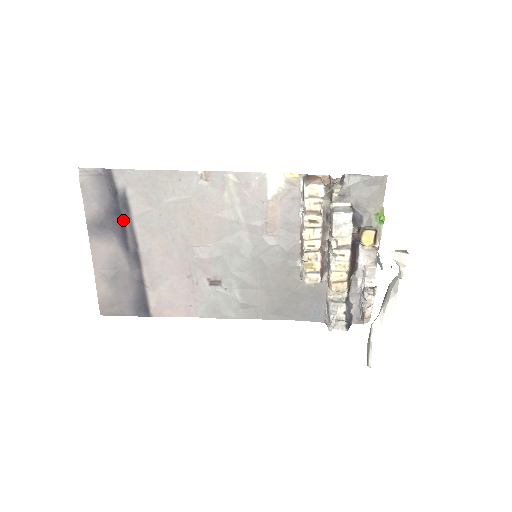
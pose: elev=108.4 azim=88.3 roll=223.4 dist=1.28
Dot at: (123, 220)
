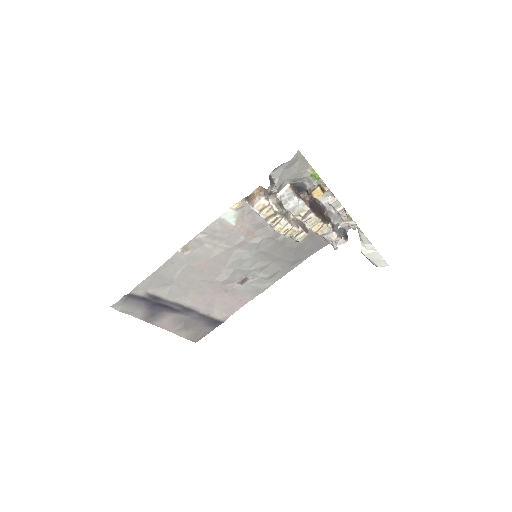
Dot at: (162, 304)
